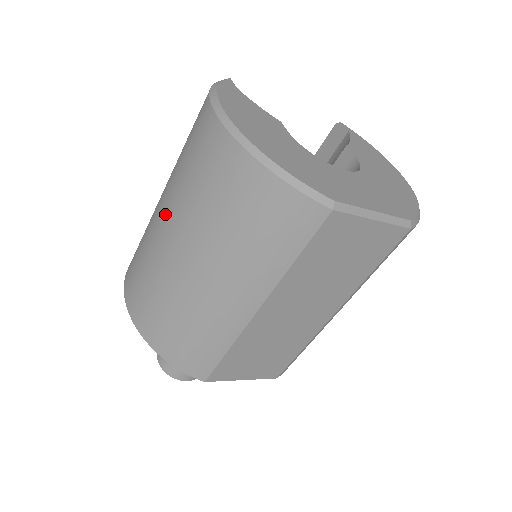
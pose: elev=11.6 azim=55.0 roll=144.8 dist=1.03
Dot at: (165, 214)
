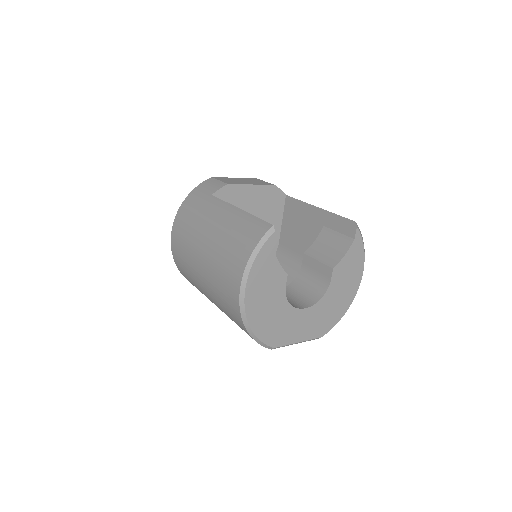
Dot at: (203, 261)
